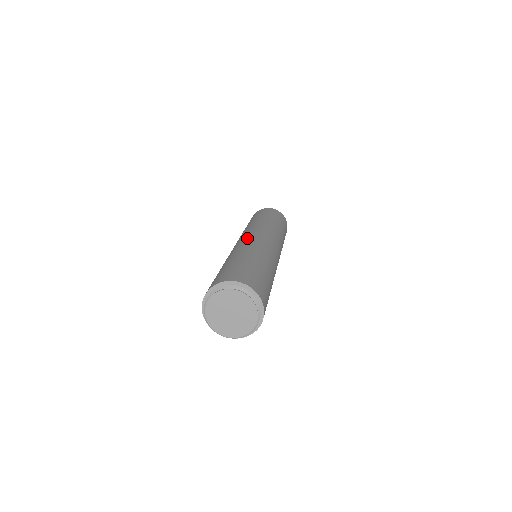
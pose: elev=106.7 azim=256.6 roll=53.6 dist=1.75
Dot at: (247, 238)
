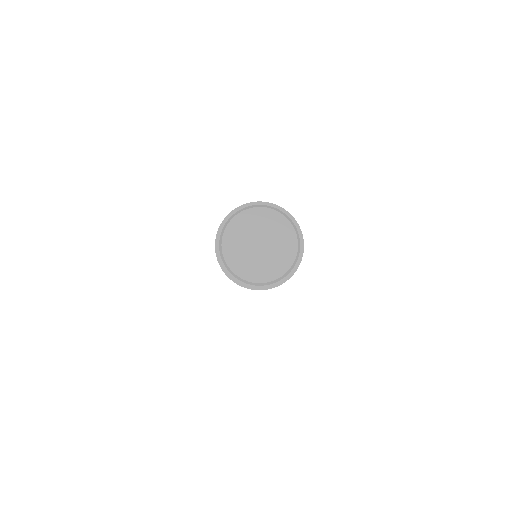
Dot at: occluded
